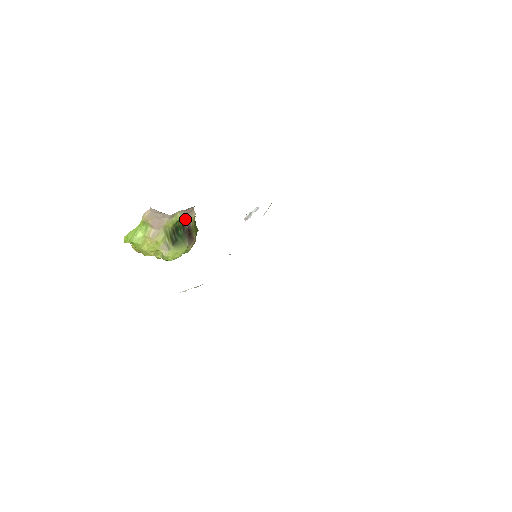
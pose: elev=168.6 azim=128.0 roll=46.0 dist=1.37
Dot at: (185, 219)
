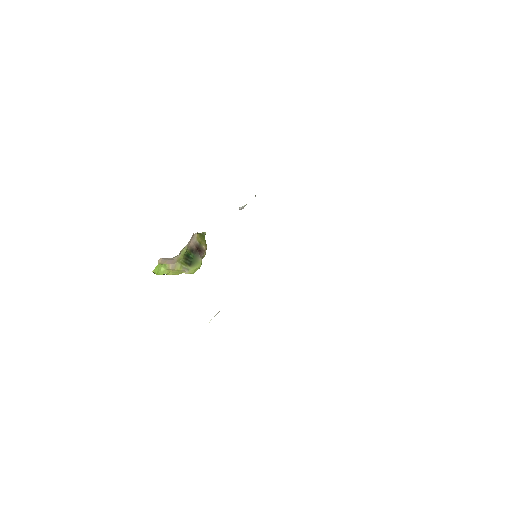
Dot at: (190, 245)
